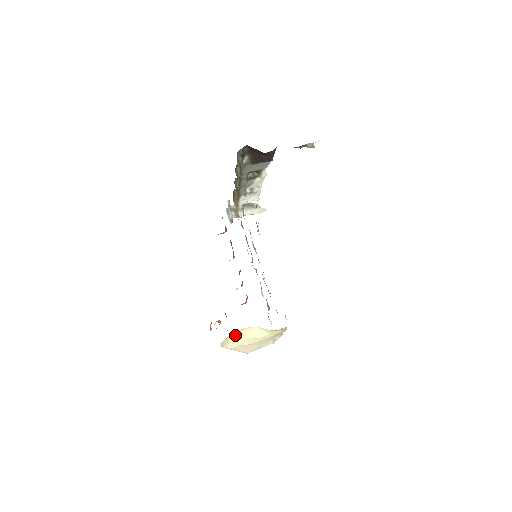
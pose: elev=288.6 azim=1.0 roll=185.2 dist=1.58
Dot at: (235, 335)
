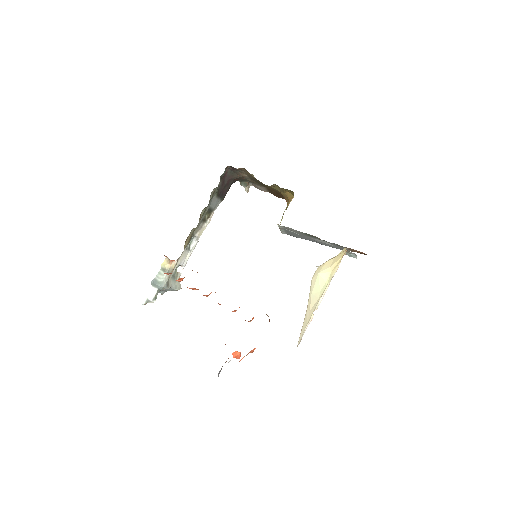
Dot at: (311, 283)
